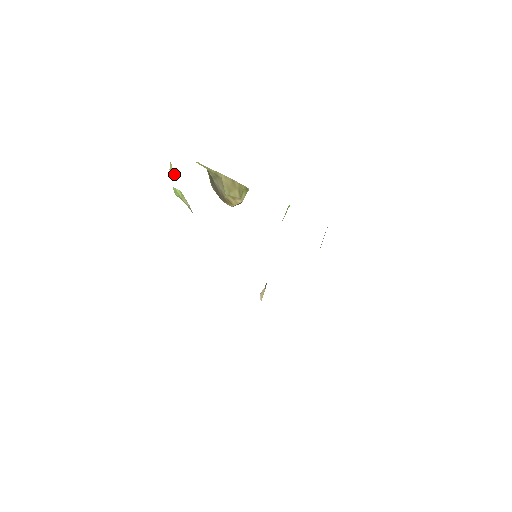
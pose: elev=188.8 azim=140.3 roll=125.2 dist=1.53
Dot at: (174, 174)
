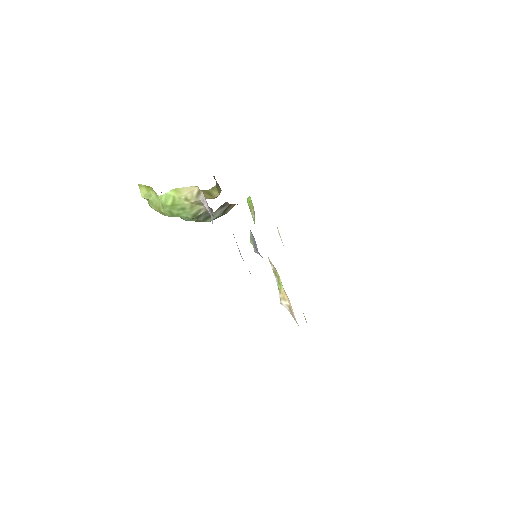
Dot at: (150, 196)
